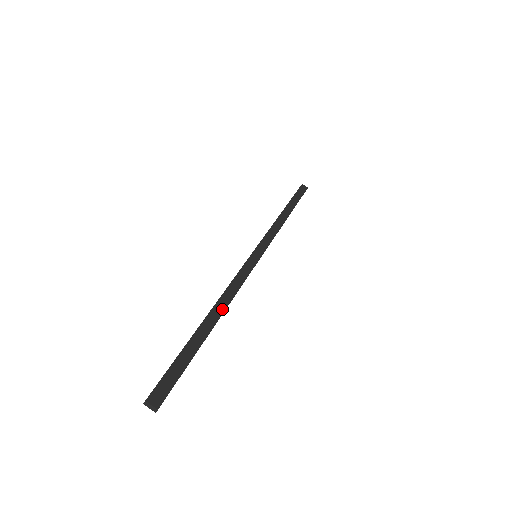
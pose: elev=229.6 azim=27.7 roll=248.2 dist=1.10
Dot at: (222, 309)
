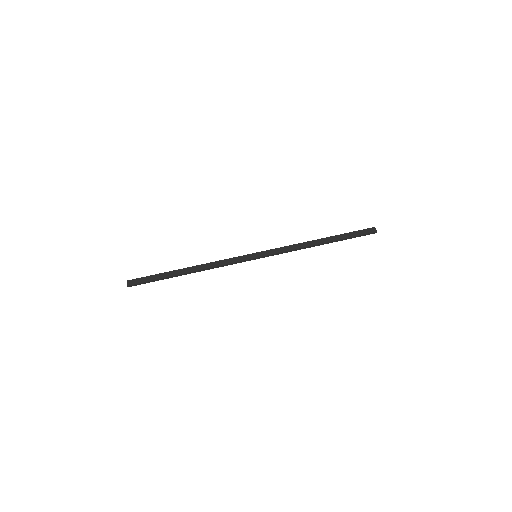
Dot at: (197, 269)
